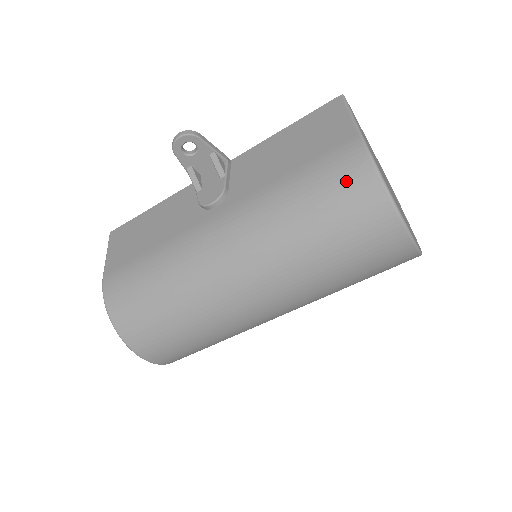
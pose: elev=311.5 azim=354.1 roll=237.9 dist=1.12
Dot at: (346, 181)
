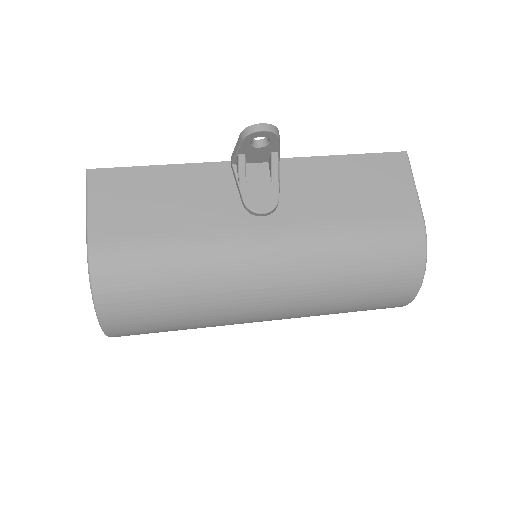
Dot at: (401, 254)
